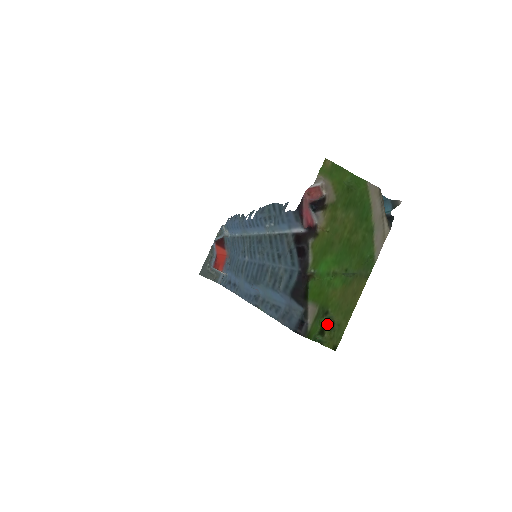
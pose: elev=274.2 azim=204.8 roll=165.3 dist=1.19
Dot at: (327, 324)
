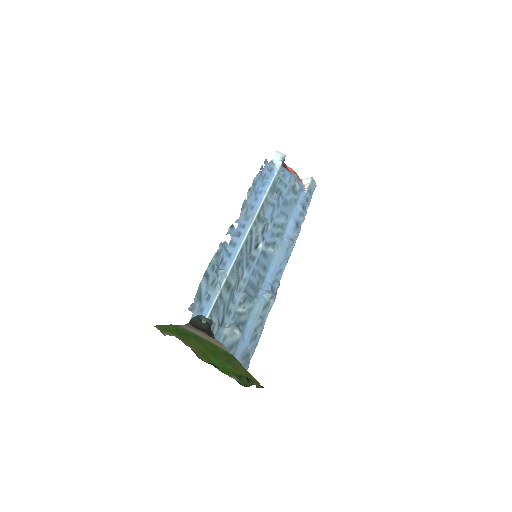
Dot at: (247, 380)
